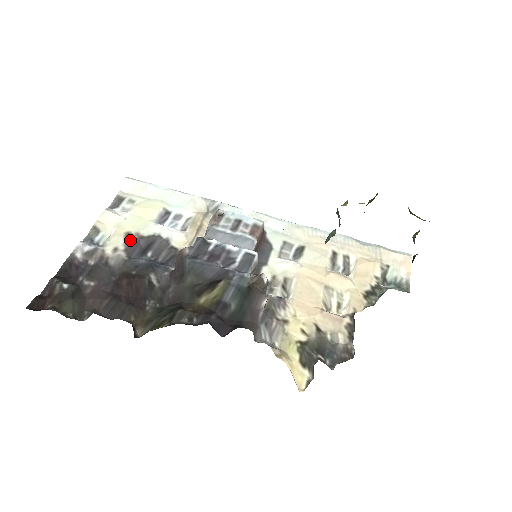
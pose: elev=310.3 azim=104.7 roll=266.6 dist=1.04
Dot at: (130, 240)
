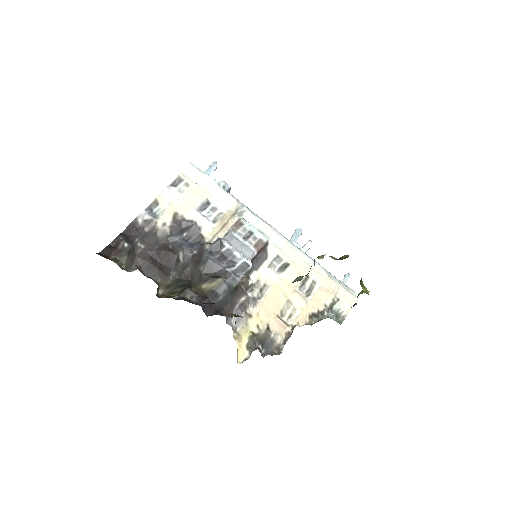
Dot at: (176, 219)
